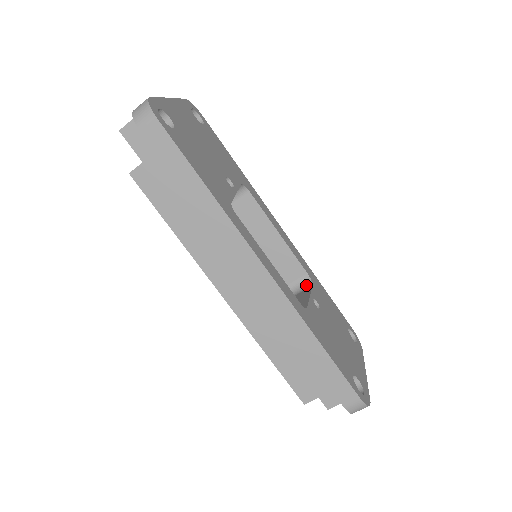
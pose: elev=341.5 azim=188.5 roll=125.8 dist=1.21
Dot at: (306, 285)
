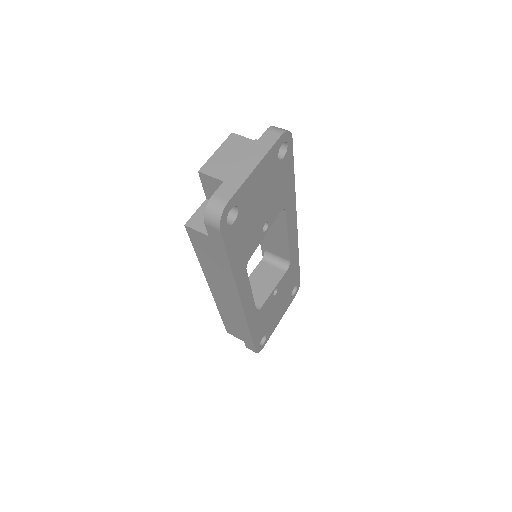
Dot at: (284, 266)
